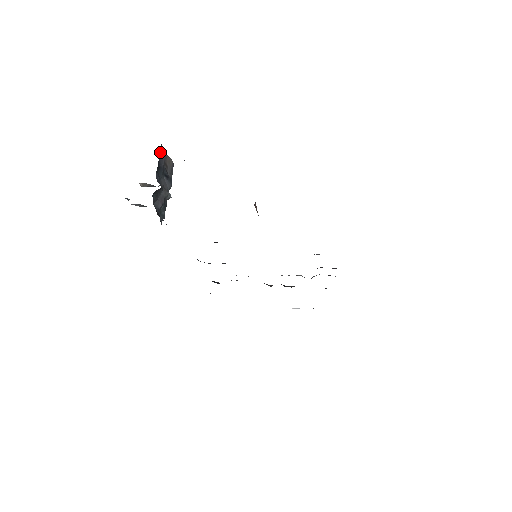
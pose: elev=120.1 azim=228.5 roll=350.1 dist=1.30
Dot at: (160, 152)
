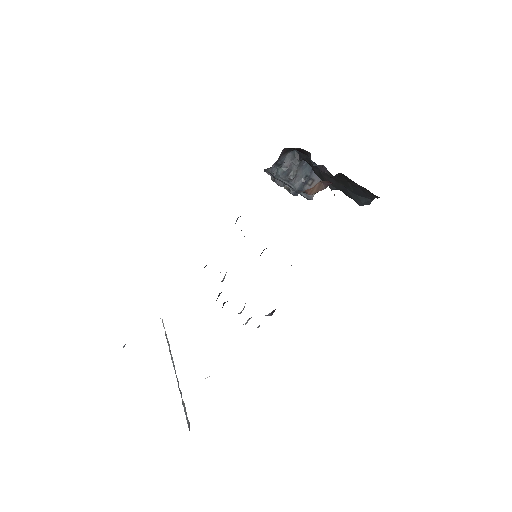
Dot at: occluded
